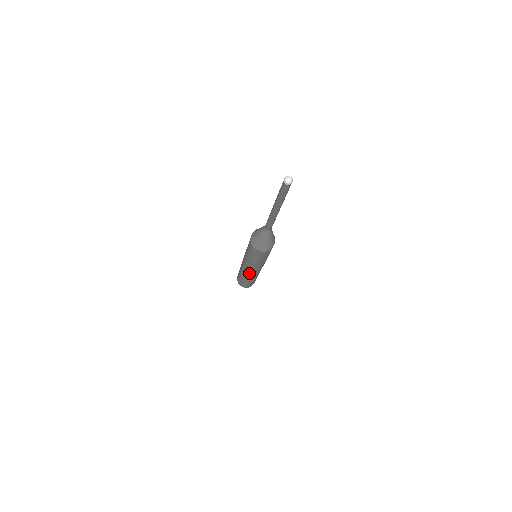
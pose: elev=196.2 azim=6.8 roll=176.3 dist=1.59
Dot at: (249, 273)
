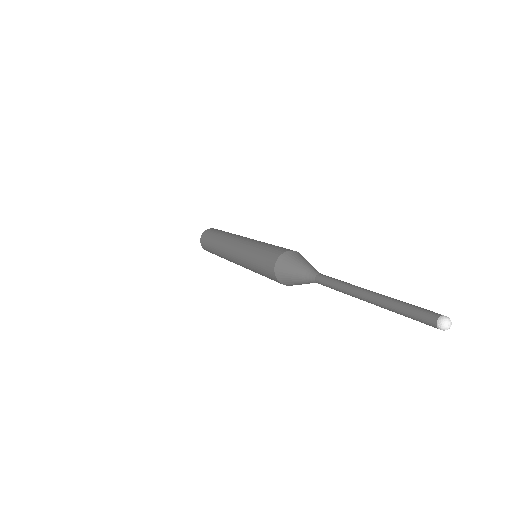
Dot at: occluded
